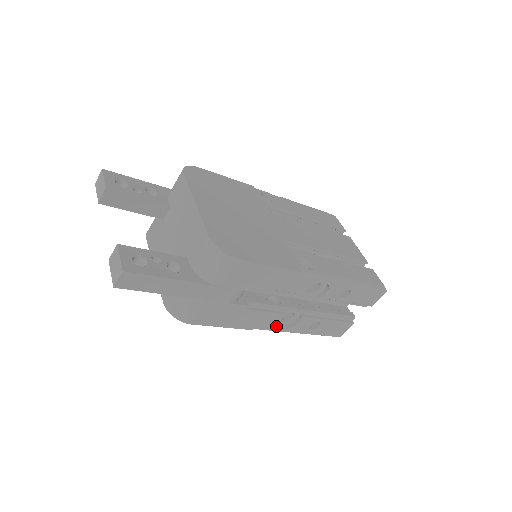
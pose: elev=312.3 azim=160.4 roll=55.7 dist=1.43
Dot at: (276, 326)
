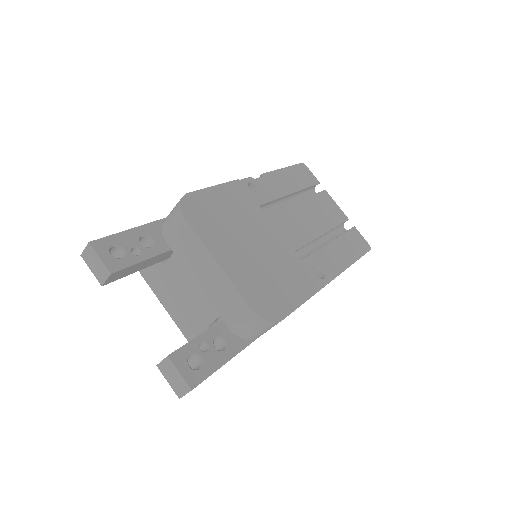
Dot at: occluded
